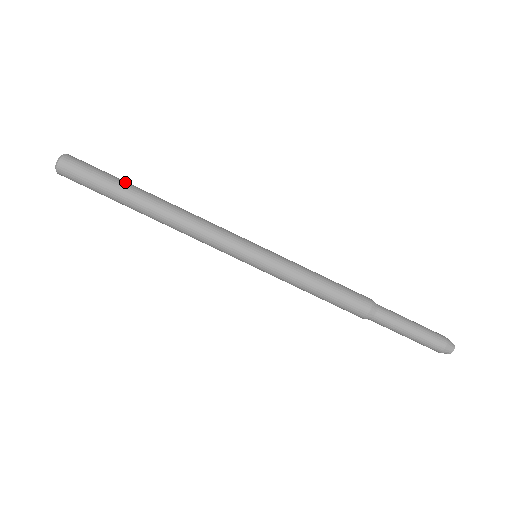
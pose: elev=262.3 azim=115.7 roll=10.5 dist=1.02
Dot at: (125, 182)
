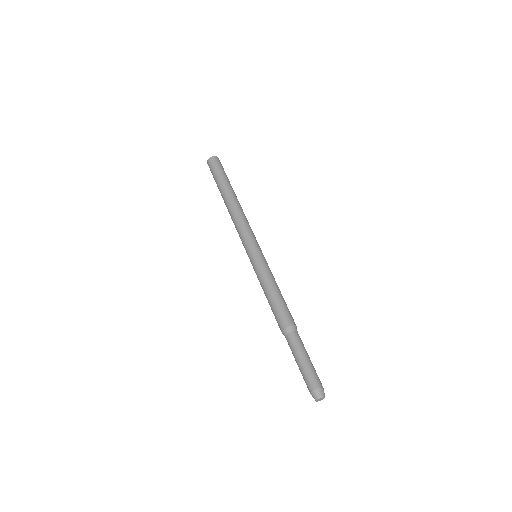
Dot at: occluded
